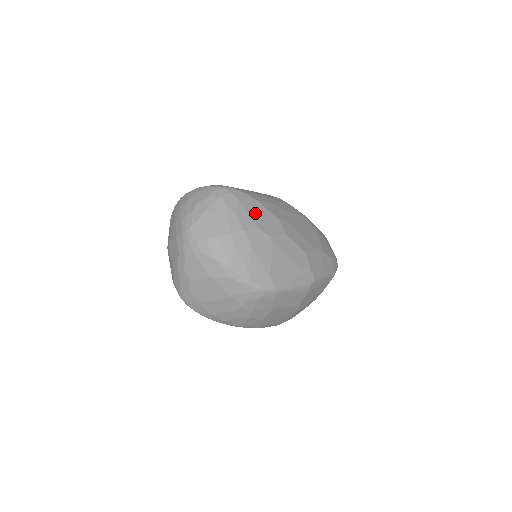
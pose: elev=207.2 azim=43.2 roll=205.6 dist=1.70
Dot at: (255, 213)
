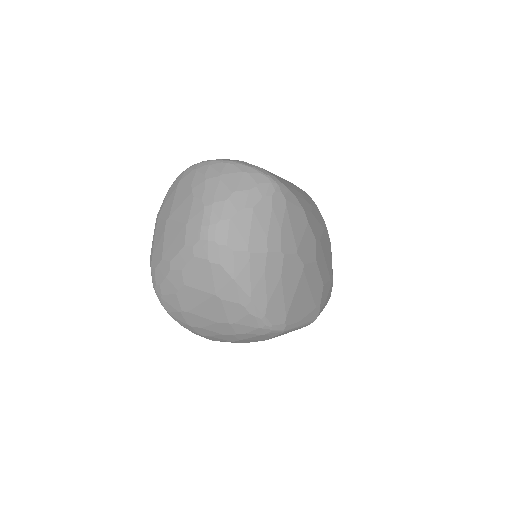
Dot at: (298, 229)
